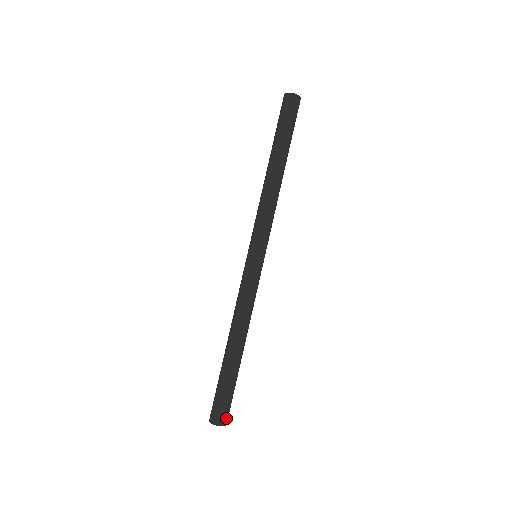
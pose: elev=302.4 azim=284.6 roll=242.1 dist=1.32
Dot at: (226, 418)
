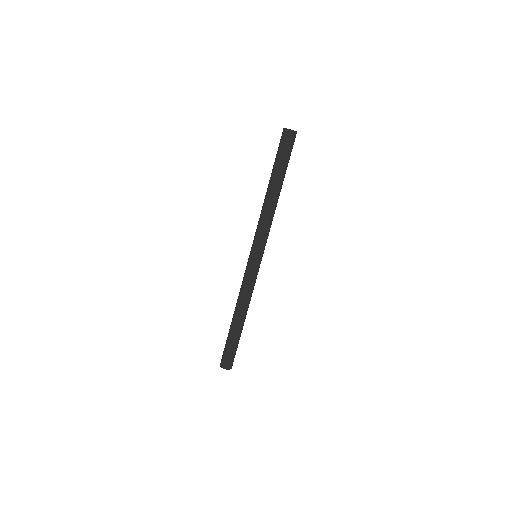
Dot at: (232, 364)
